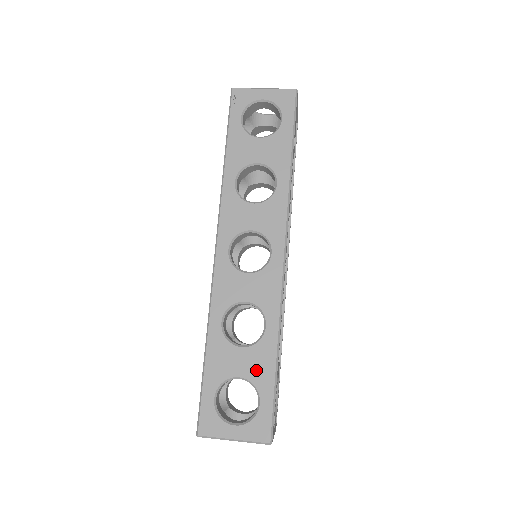
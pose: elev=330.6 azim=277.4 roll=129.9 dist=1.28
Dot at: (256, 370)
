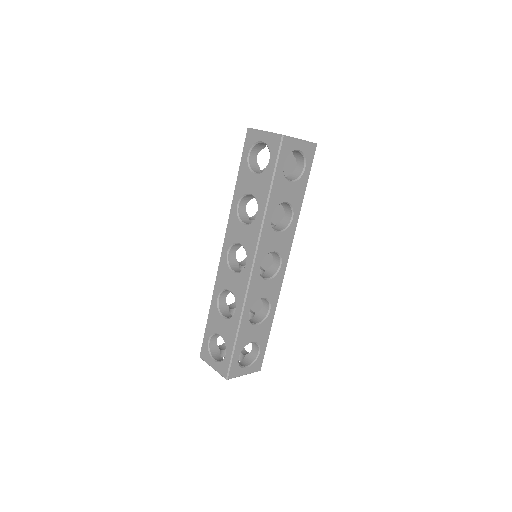
Dot at: (261, 336)
